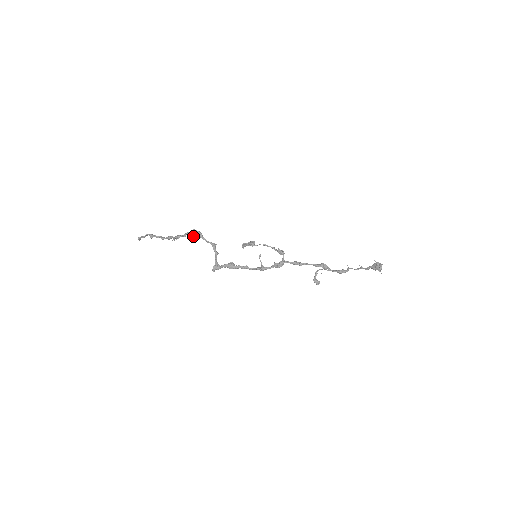
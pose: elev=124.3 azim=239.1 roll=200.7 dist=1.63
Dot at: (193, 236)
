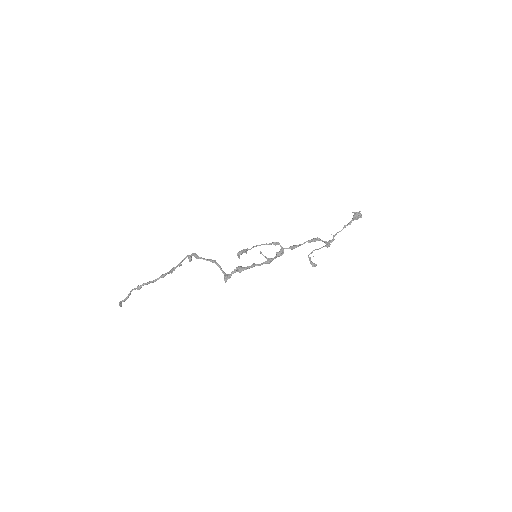
Dot at: (189, 261)
